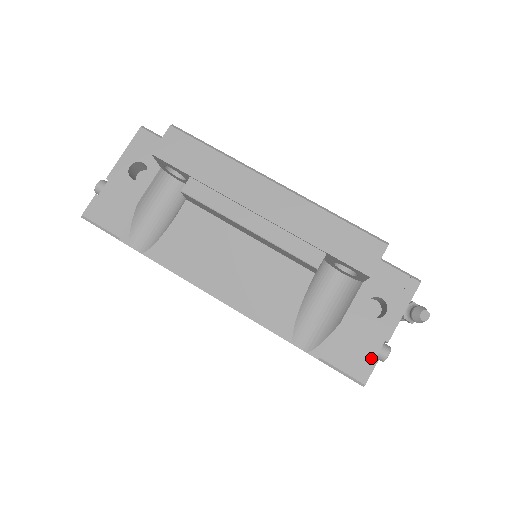
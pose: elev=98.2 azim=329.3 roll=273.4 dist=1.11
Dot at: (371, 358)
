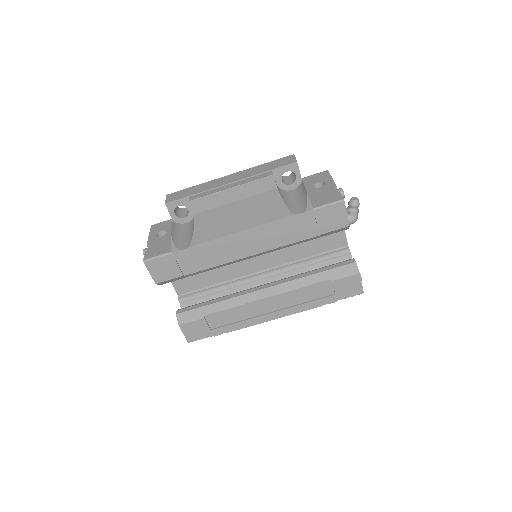
Dot at: (335, 193)
